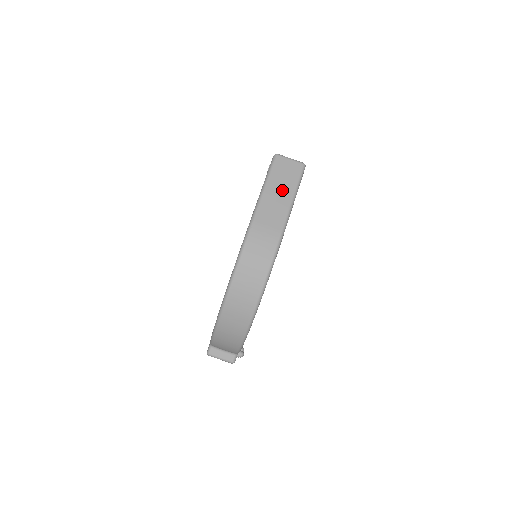
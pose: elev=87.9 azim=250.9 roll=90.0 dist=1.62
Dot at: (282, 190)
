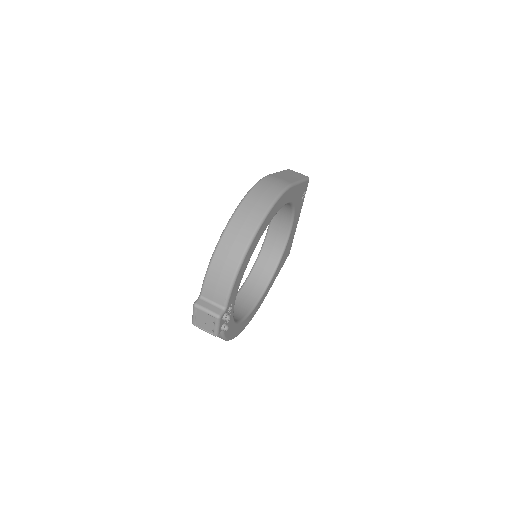
Dot at: (292, 176)
